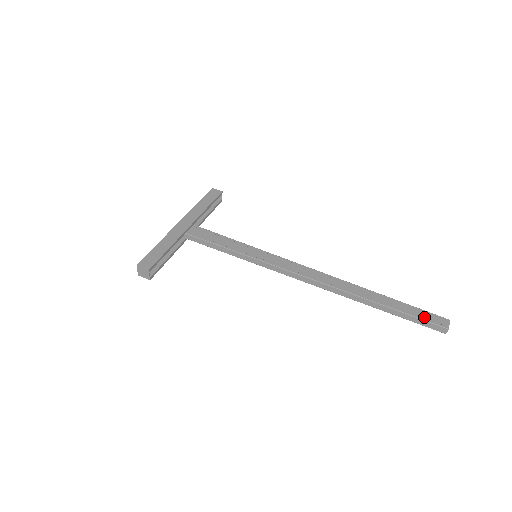
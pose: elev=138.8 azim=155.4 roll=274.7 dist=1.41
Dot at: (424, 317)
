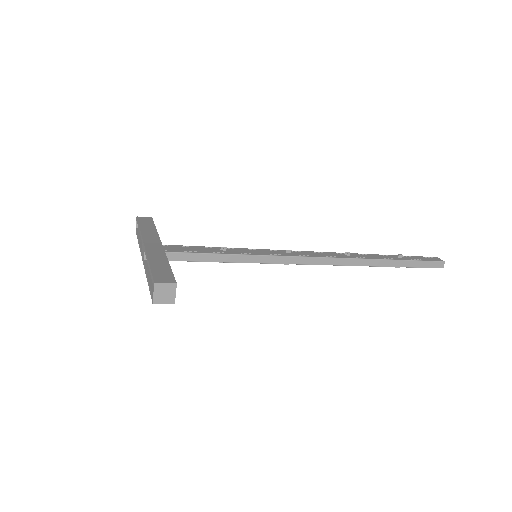
Dot at: (424, 259)
